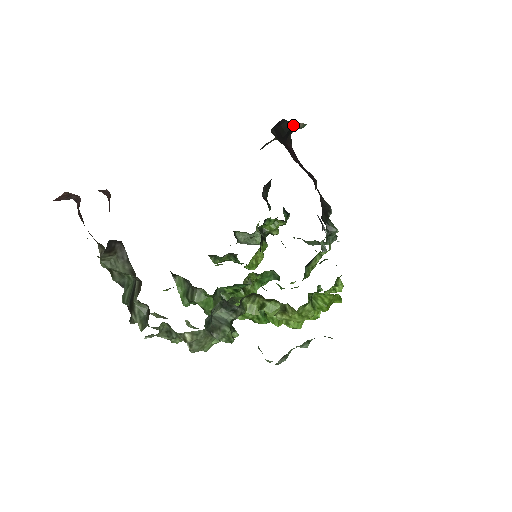
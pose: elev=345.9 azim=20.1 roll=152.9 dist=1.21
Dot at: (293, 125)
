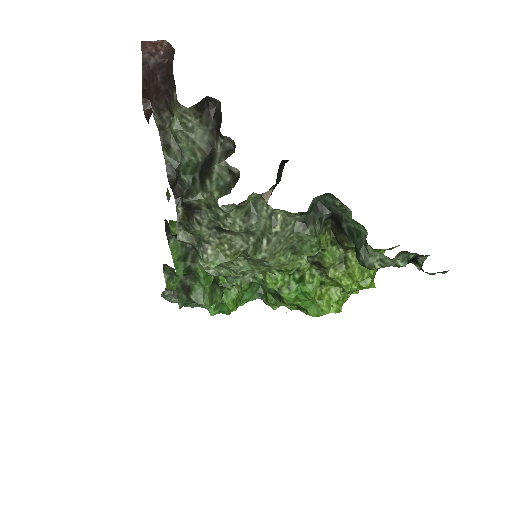
Dot at: (265, 194)
